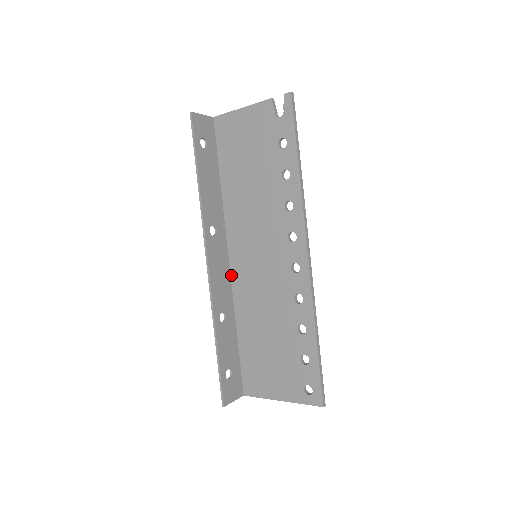
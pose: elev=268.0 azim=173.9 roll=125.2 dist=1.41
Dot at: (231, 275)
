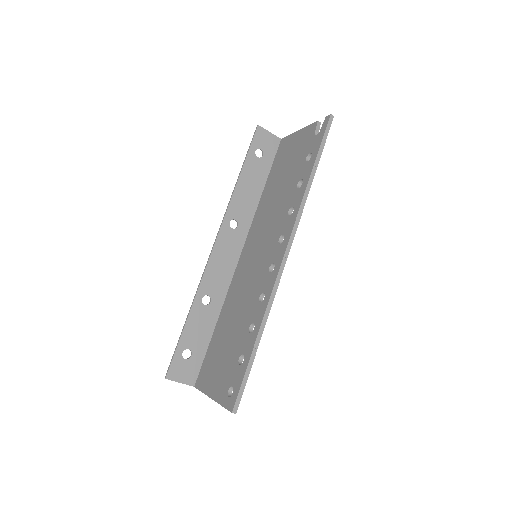
Dot at: (235, 271)
